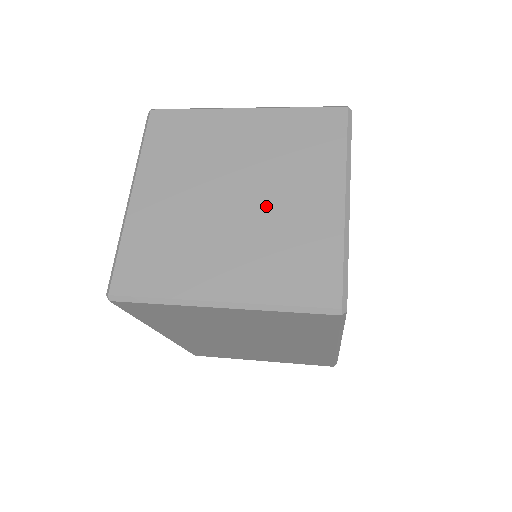
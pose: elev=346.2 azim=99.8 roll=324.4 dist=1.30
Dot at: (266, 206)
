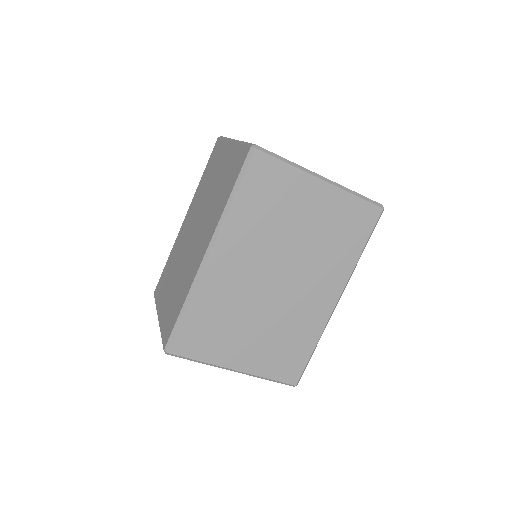
Dot at: occluded
